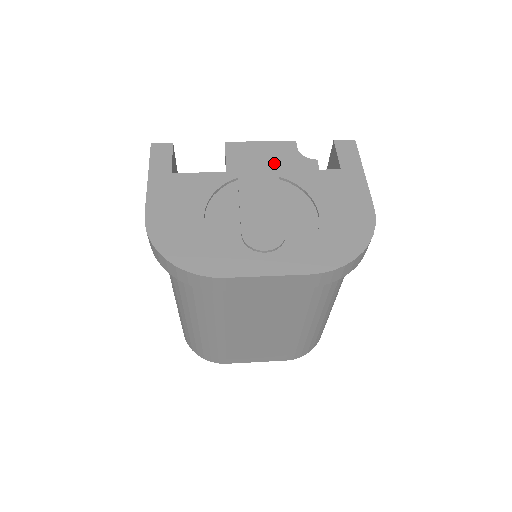
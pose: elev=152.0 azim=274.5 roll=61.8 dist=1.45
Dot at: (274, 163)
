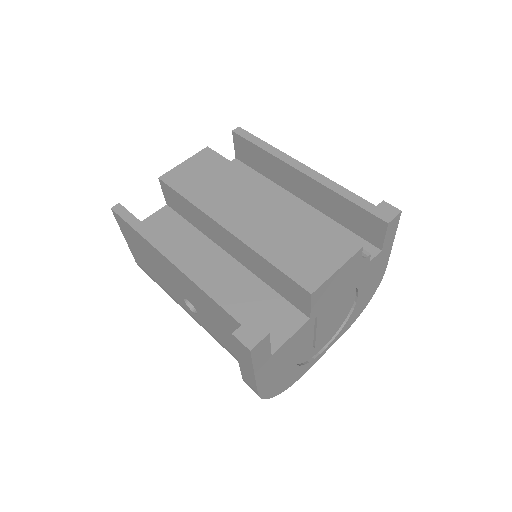
Dot at: (343, 283)
